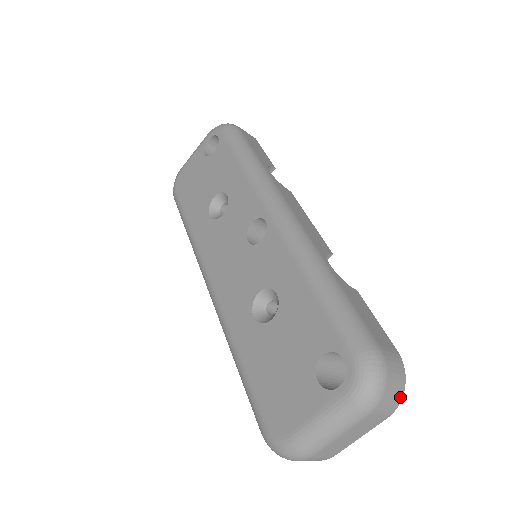
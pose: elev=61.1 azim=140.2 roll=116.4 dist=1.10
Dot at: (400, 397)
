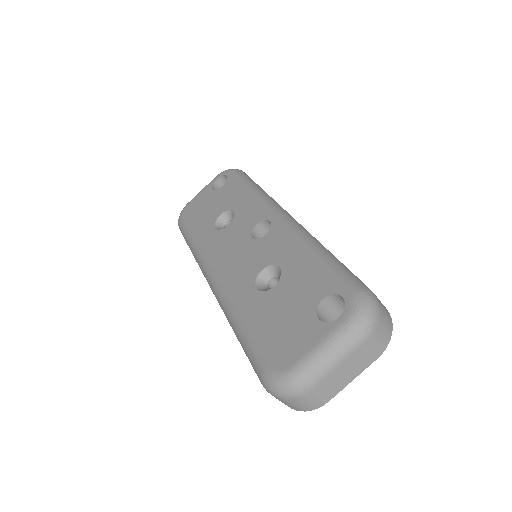
Dot at: (389, 338)
